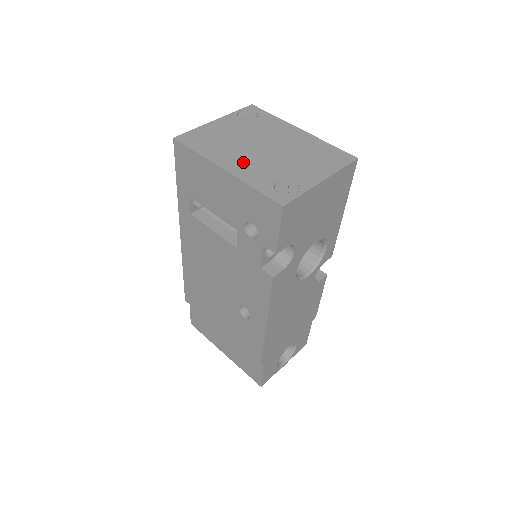
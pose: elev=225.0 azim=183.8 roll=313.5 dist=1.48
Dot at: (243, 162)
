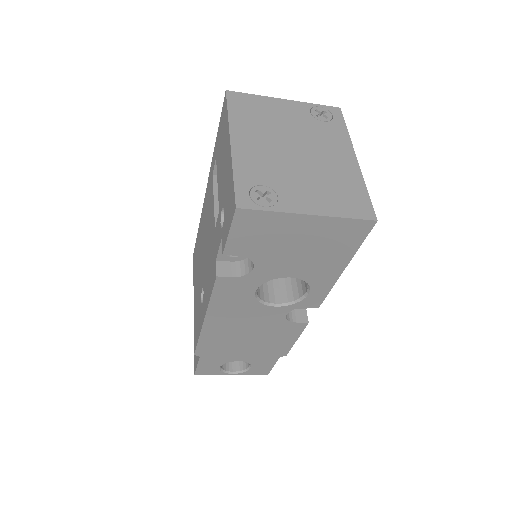
Dot at: (257, 148)
